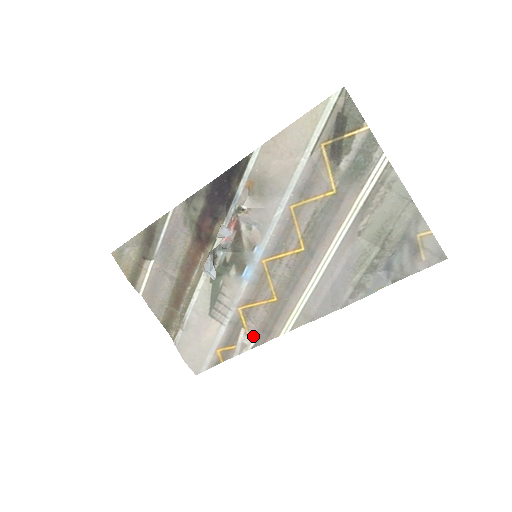
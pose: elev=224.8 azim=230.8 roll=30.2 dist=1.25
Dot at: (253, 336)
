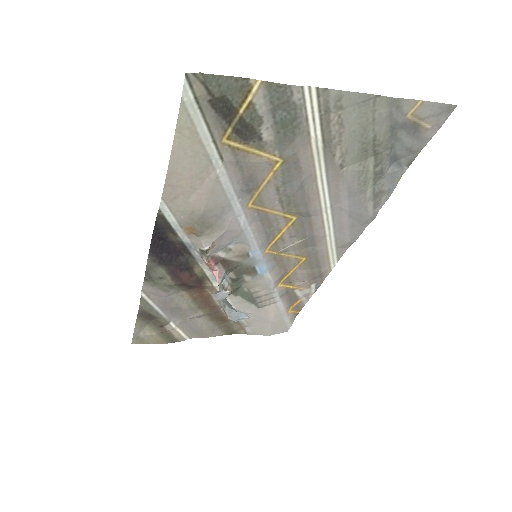
Dot at: (309, 286)
